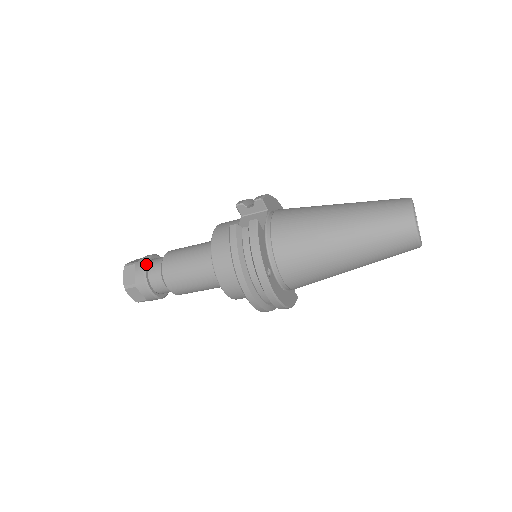
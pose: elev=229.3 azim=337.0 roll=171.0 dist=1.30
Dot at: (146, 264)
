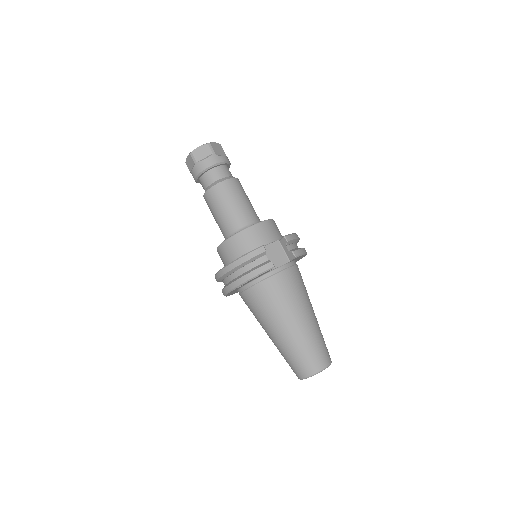
Dot at: (216, 165)
